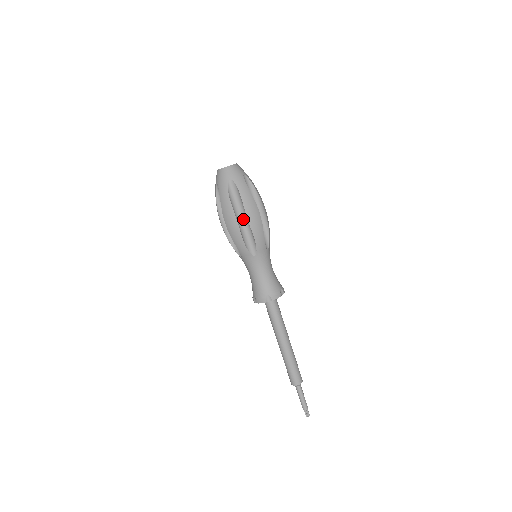
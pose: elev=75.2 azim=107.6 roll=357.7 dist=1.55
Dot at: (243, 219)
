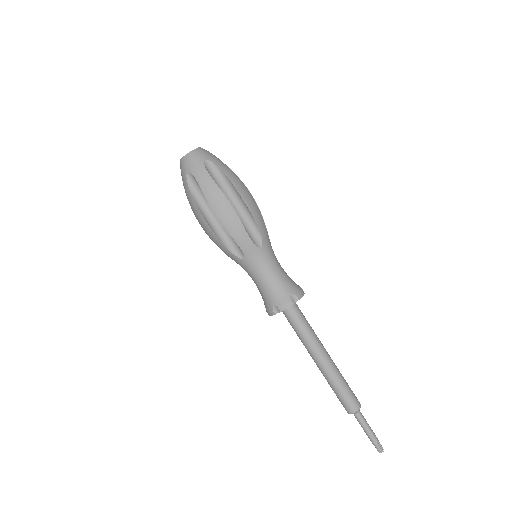
Dot at: occluded
